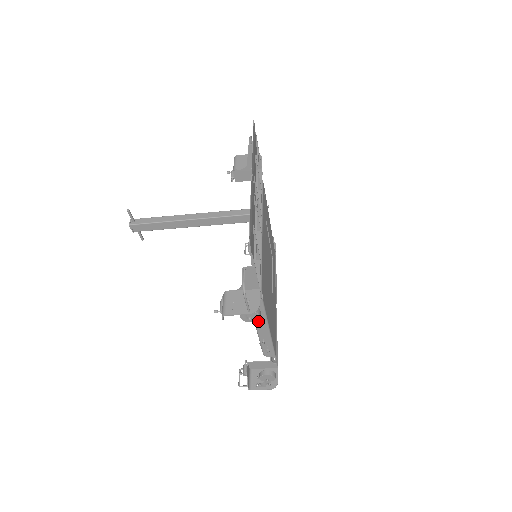
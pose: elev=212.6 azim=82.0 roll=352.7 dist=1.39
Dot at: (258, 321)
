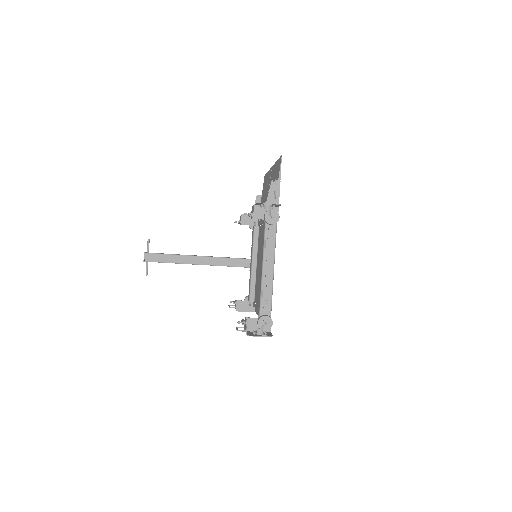
Dot at: (268, 253)
